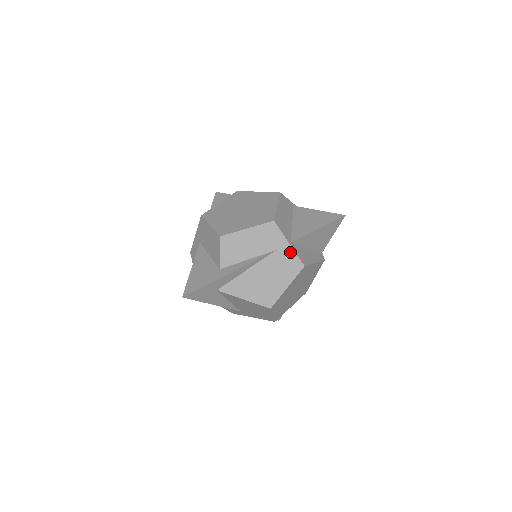
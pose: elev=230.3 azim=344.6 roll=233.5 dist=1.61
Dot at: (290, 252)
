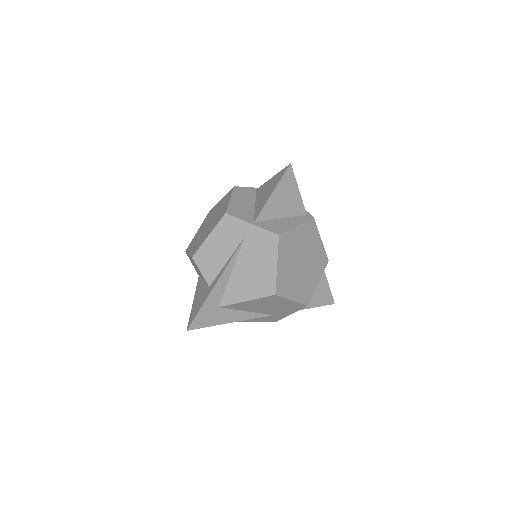
Dot at: (257, 231)
